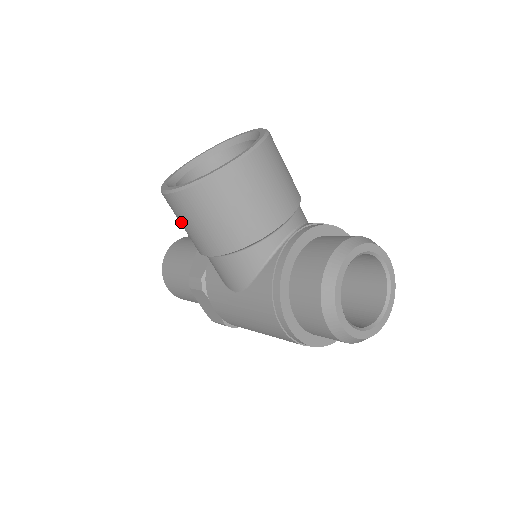
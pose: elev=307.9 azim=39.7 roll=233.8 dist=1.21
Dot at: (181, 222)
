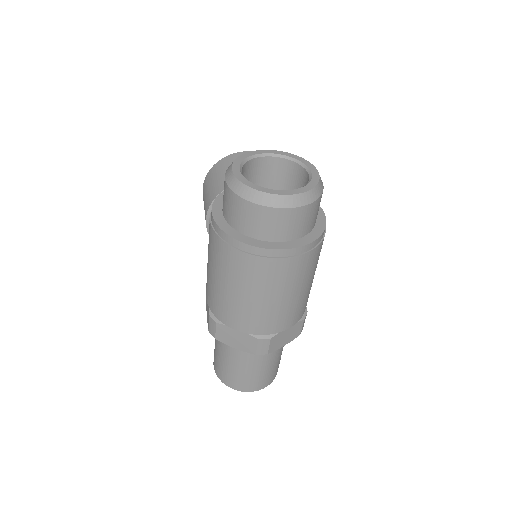
Dot at: occluded
